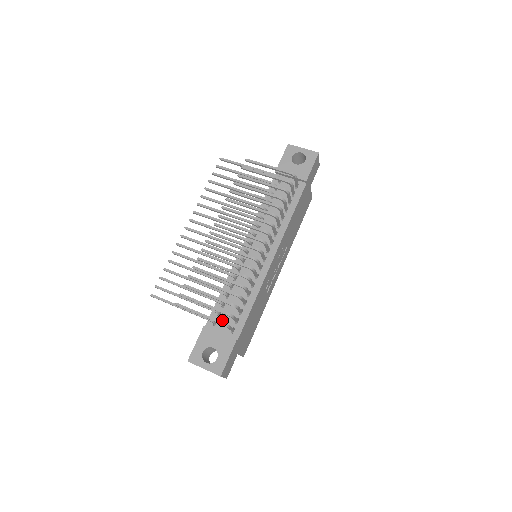
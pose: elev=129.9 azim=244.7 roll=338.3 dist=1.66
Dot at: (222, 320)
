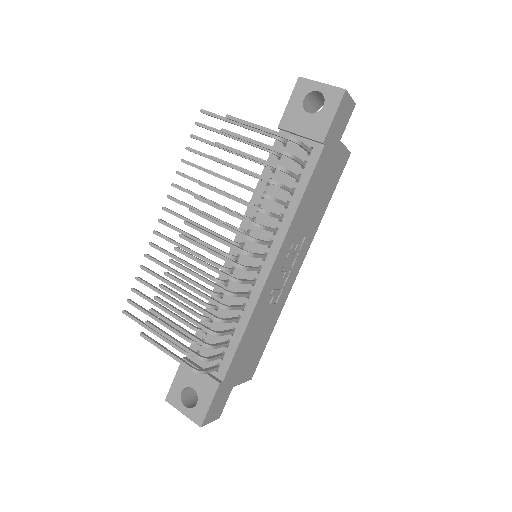
Dot at: (205, 351)
